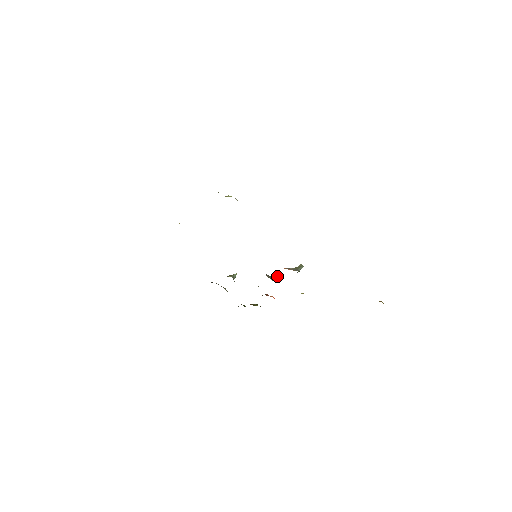
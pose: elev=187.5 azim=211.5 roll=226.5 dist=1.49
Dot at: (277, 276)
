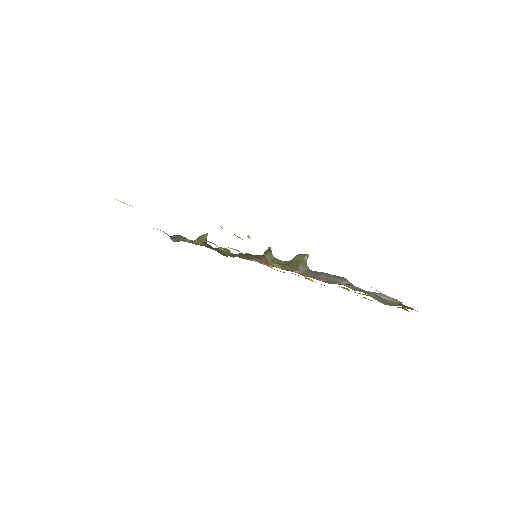
Dot at: (270, 253)
